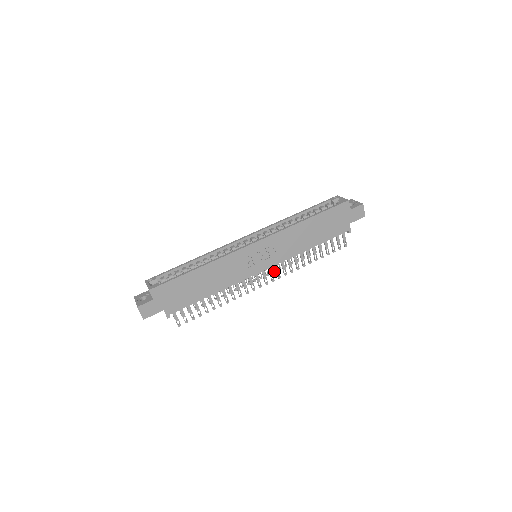
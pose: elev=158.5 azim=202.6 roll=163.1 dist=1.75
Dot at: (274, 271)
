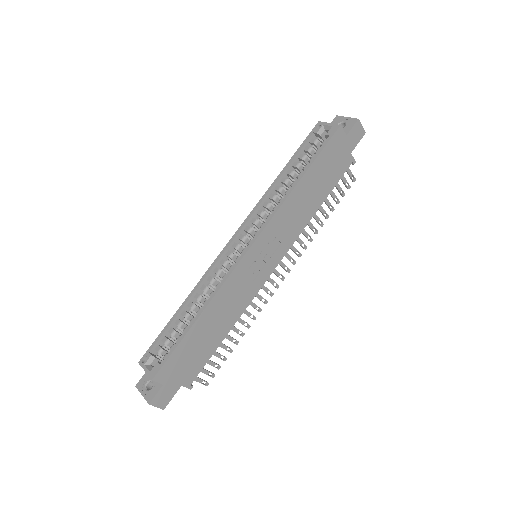
Dot at: occluded
